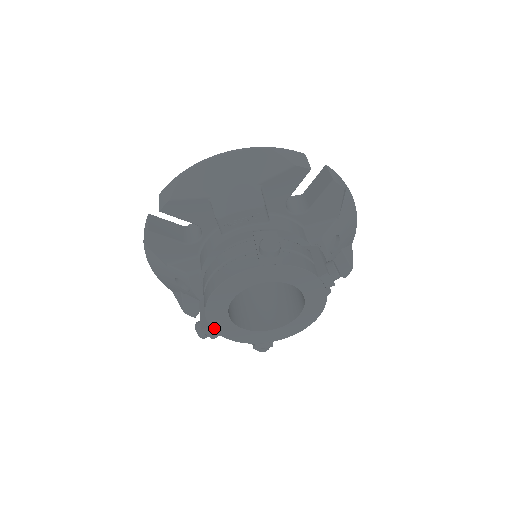
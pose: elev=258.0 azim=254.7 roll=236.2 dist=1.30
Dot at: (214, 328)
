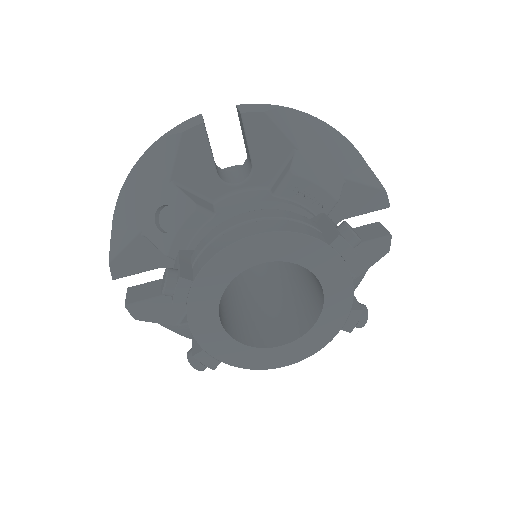
Dot at: (194, 287)
